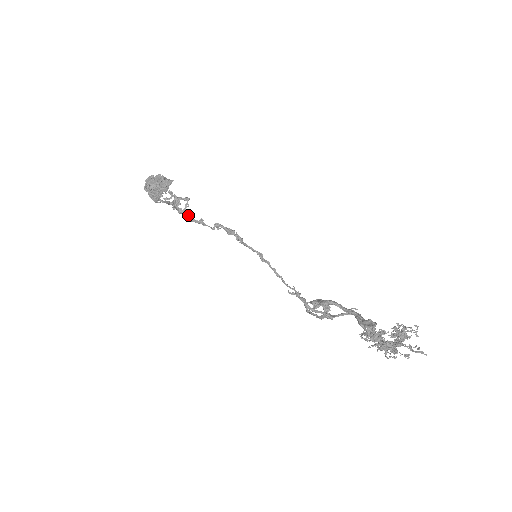
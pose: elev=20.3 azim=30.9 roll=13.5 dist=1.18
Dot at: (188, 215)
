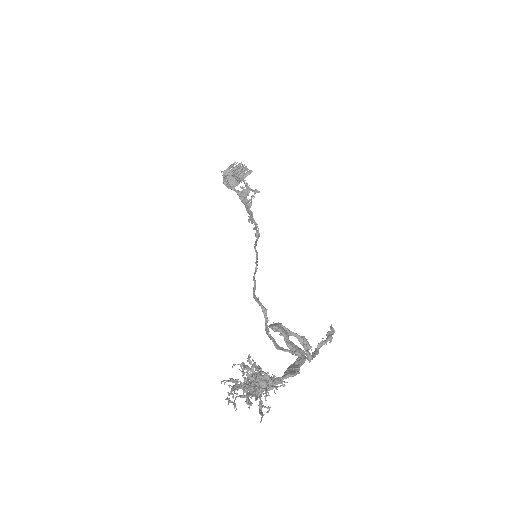
Dot at: (245, 205)
